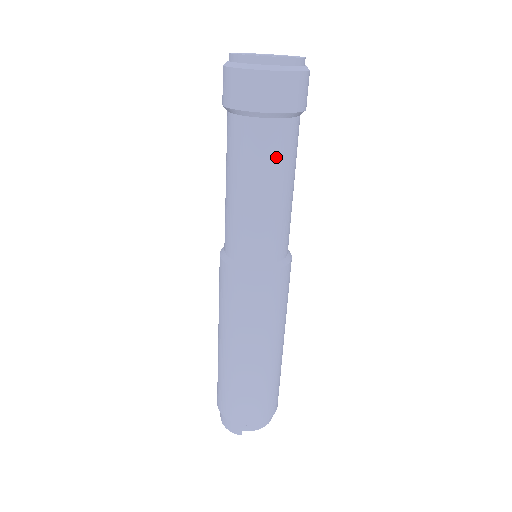
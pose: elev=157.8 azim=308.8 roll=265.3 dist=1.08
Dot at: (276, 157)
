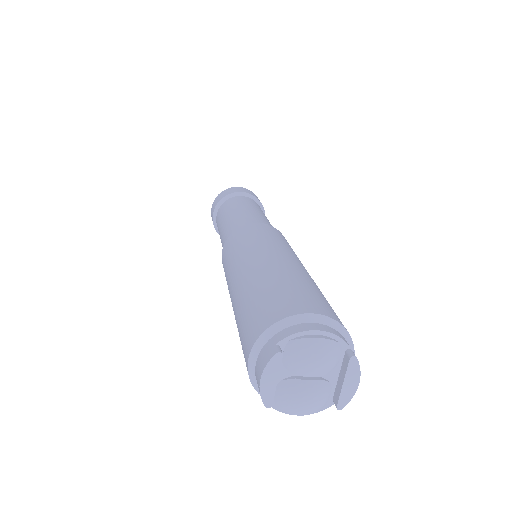
Dot at: (239, 203)
